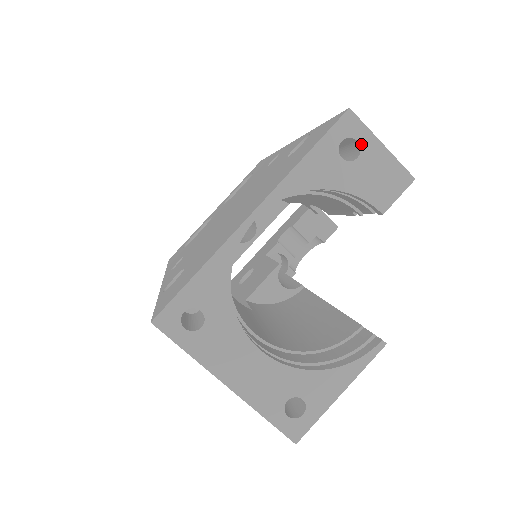
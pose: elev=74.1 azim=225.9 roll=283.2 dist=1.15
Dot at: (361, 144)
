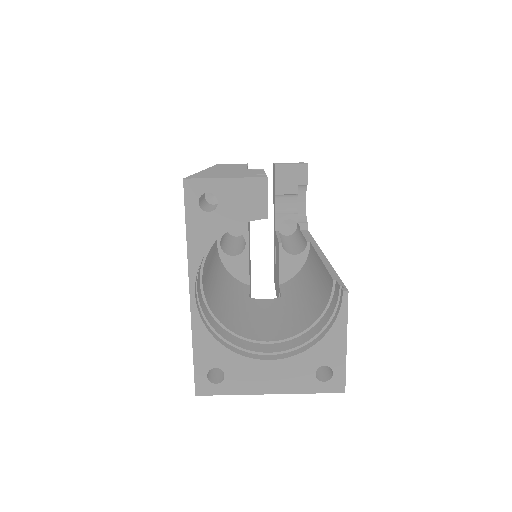
Dot at: (212, 192)
